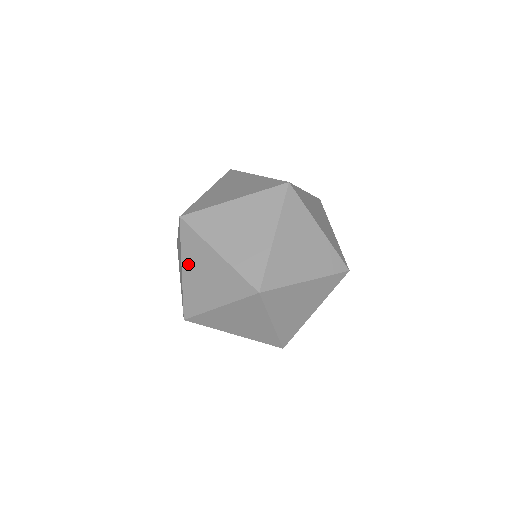
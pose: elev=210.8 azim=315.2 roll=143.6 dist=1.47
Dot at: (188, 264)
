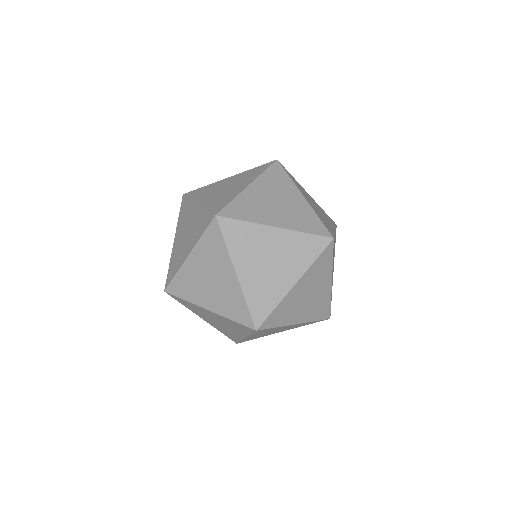
Dot at: (243, 261)
